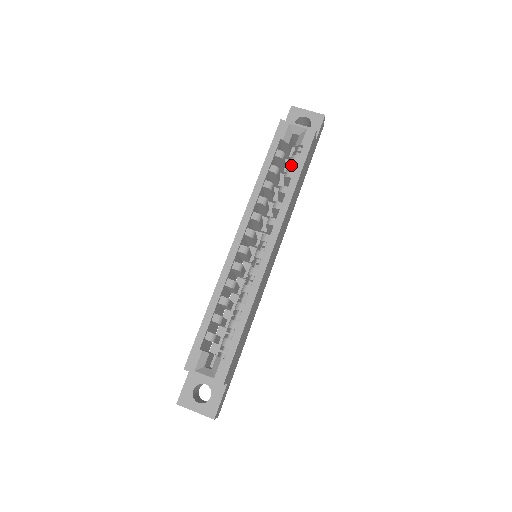
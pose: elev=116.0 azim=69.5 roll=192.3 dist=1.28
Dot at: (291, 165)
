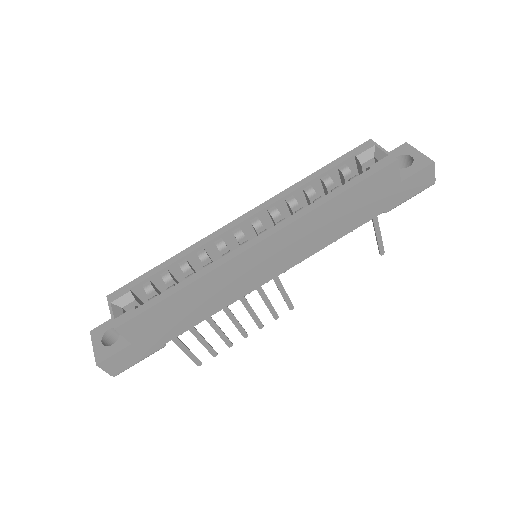
Dot at: occluded
